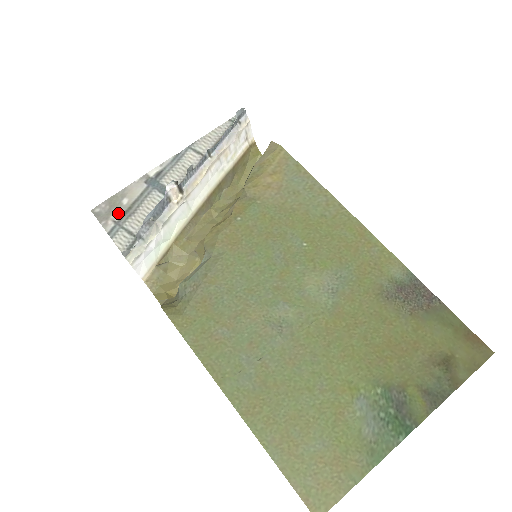
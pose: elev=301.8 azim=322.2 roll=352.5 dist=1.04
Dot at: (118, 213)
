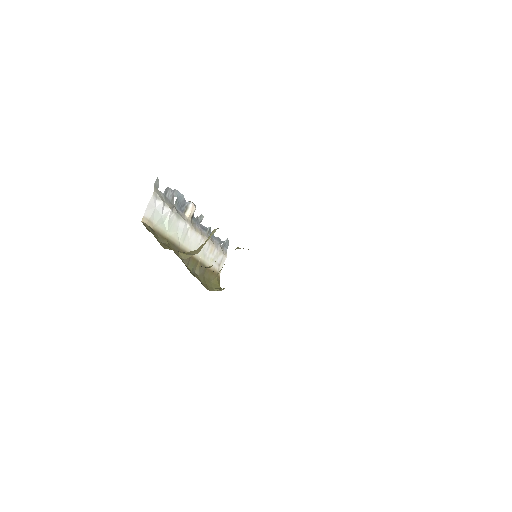
Dot at: occluded
